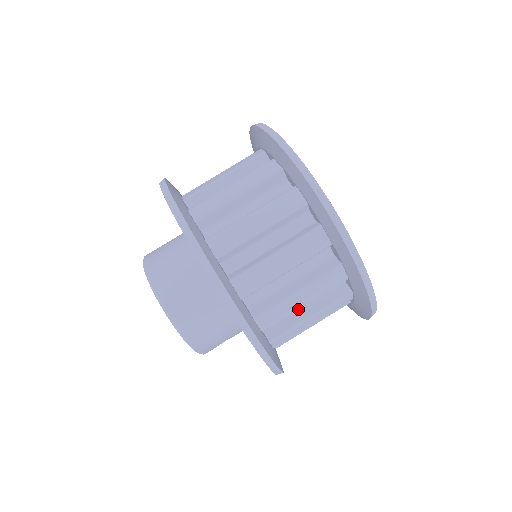
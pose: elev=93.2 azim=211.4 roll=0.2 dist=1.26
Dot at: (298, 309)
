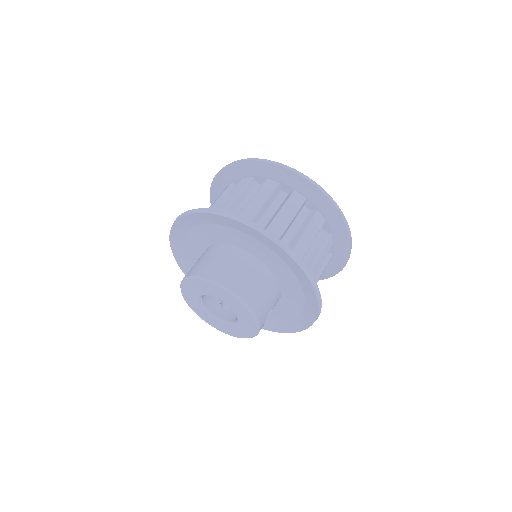
Dot at: occluded
